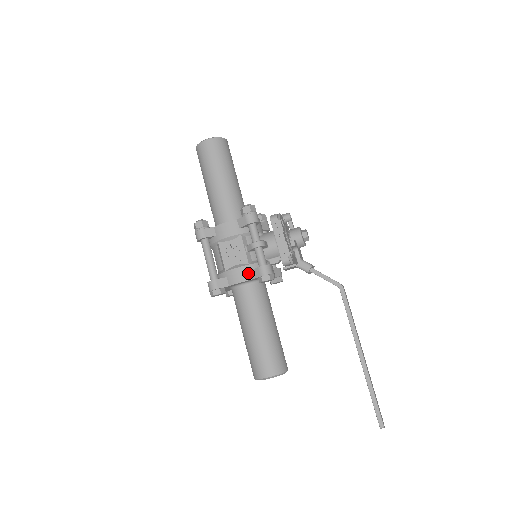
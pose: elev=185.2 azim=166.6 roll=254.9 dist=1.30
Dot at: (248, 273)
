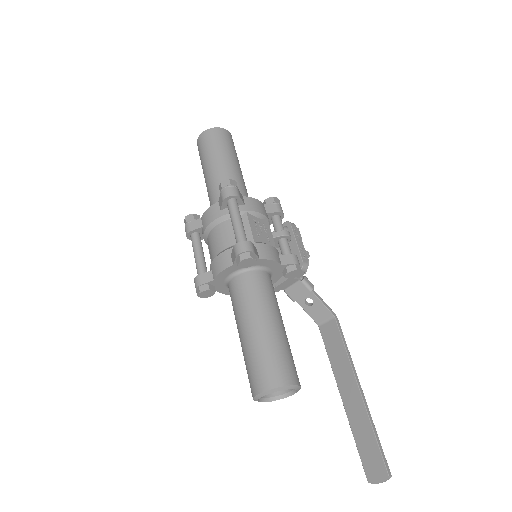
Dot at: (278, 256)
